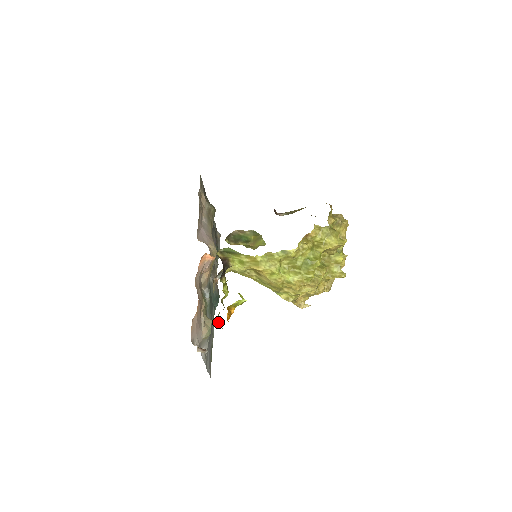
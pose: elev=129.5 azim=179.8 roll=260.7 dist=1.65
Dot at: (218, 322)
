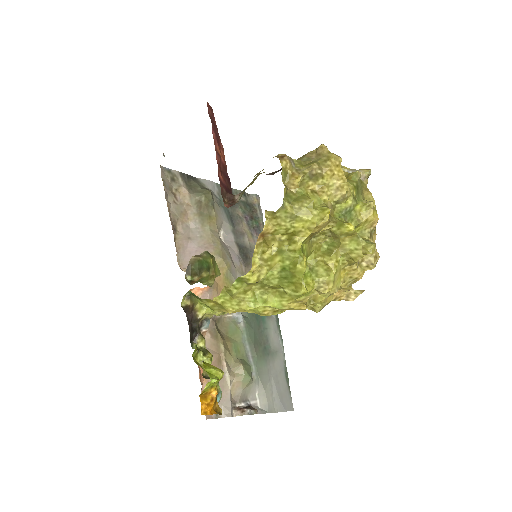
Dot at: (218, 399)
